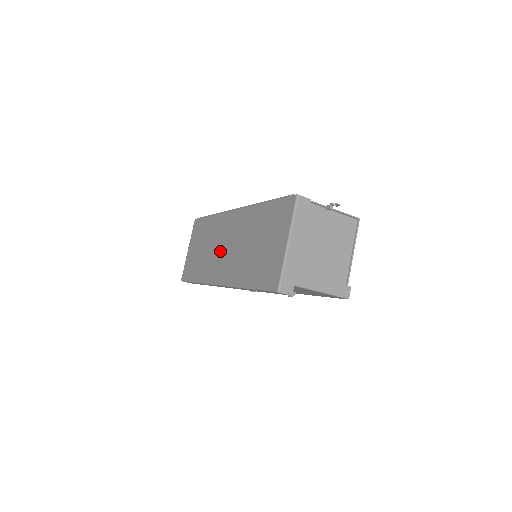
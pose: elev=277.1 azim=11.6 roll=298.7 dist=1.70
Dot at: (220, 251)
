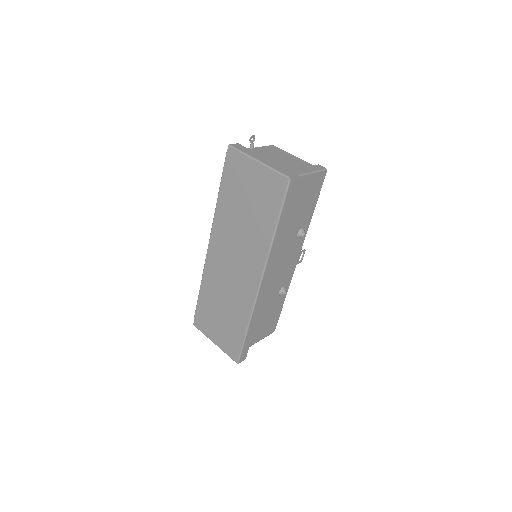
Dot at: (233, 276)
